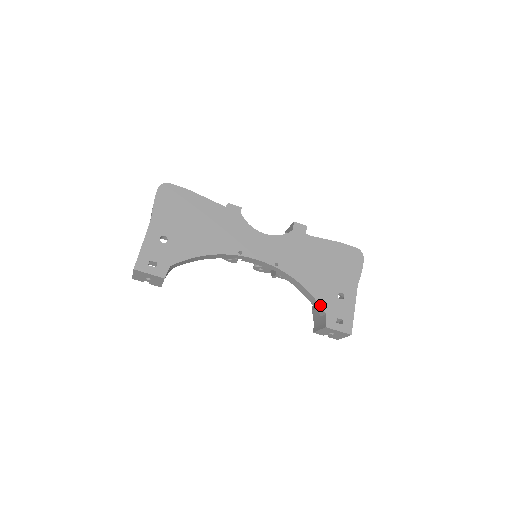
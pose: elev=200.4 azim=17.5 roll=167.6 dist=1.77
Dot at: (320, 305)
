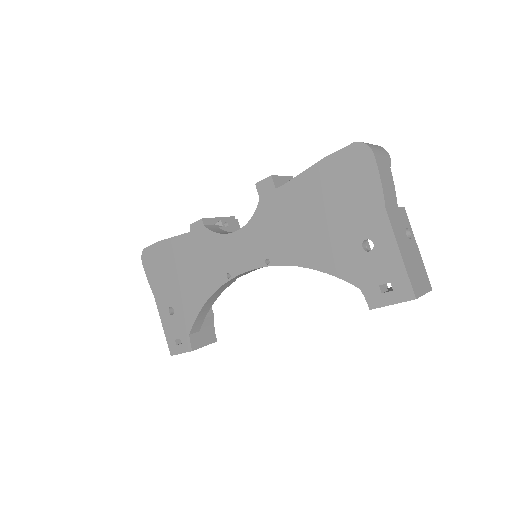
Dot at: occluded
